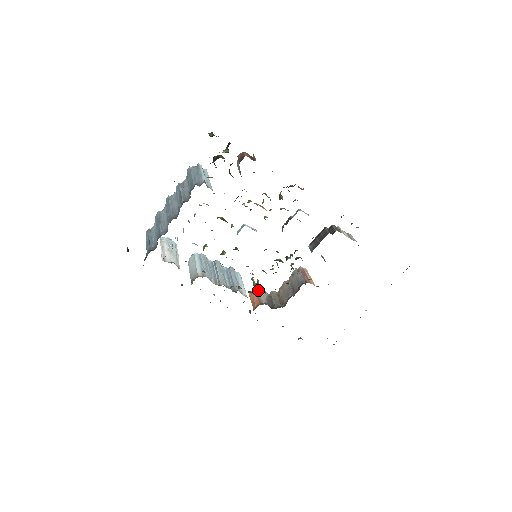
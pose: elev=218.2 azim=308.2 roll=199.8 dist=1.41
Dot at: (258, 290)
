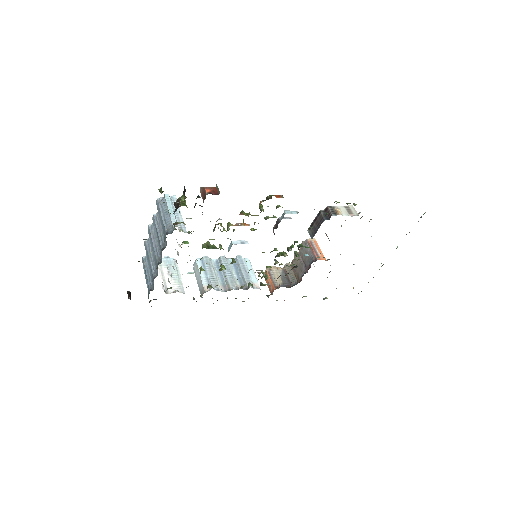
Dot at: (271, 270)
